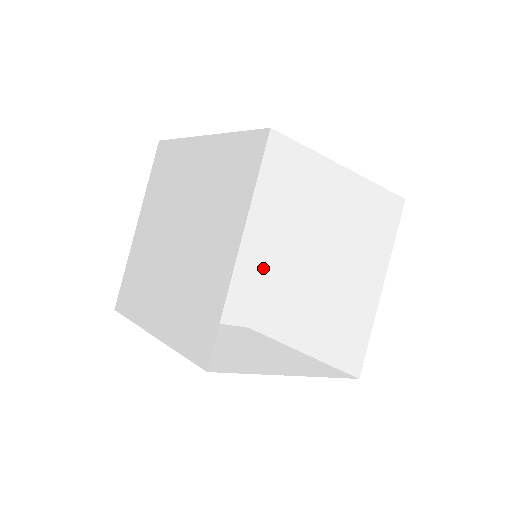
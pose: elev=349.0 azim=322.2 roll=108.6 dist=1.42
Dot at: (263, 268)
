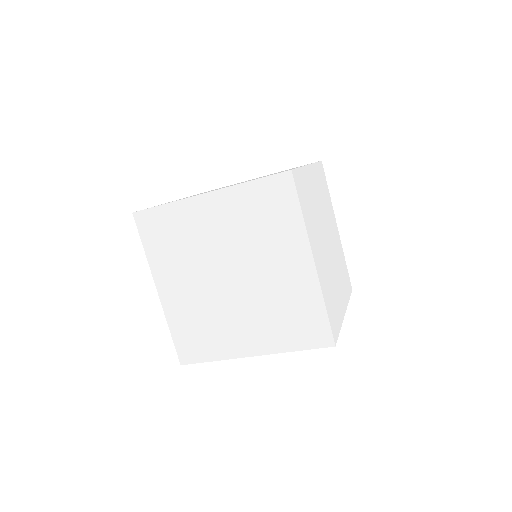
Dot at: (313, 188)
